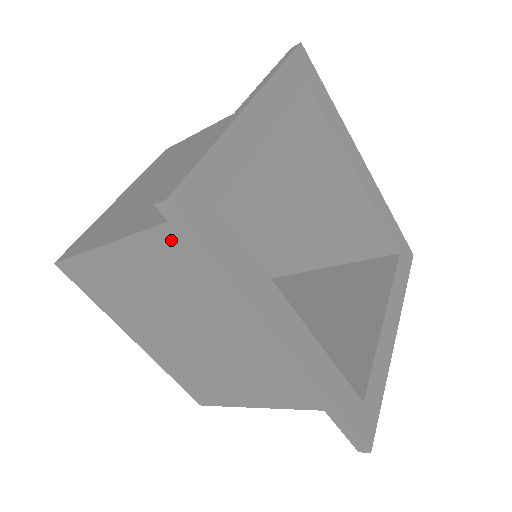
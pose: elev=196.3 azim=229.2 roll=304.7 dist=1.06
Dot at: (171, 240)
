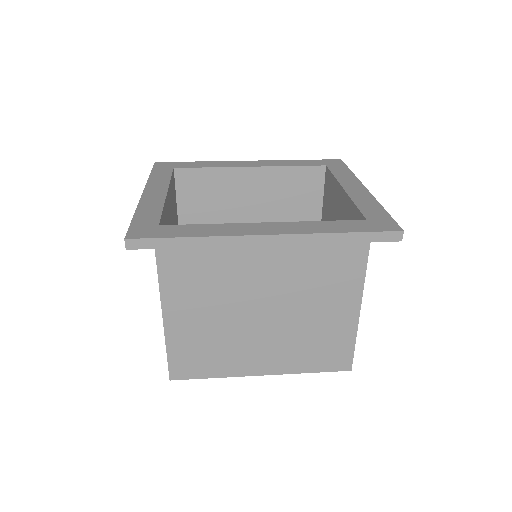
Dot at: (171, 271)
